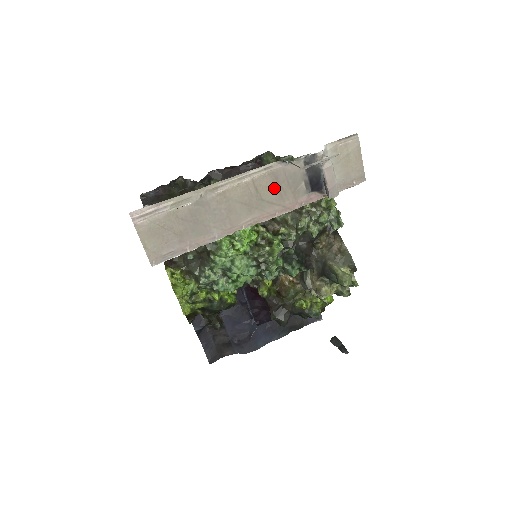
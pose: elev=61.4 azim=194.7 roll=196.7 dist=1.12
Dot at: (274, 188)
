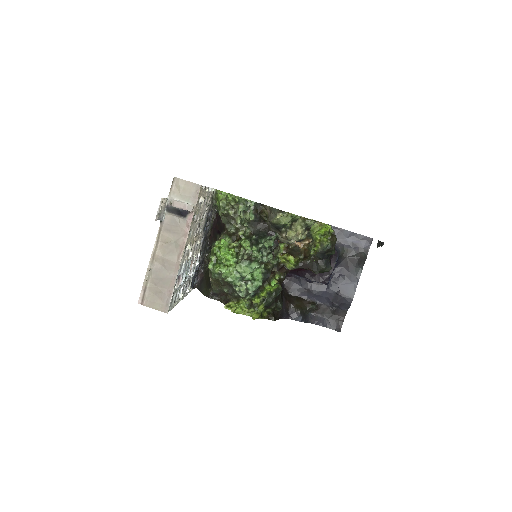
Dot at: (171, 234)
